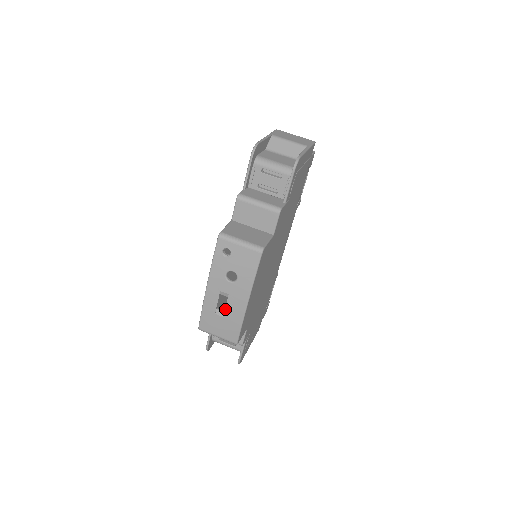
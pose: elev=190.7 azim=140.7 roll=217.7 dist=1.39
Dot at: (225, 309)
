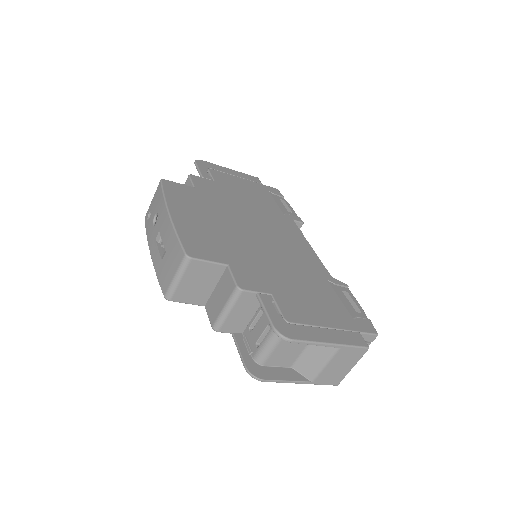
Dot at: (163, 244)
